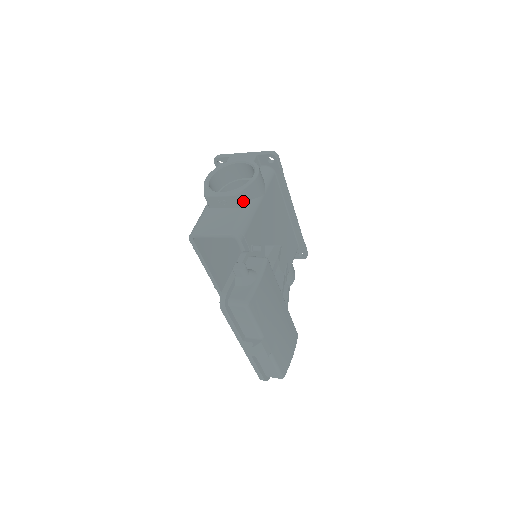
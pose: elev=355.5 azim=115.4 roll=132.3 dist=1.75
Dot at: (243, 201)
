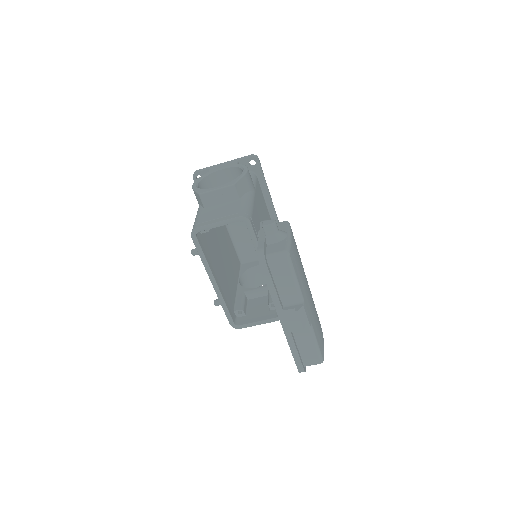
Dot at: (240, 192)
